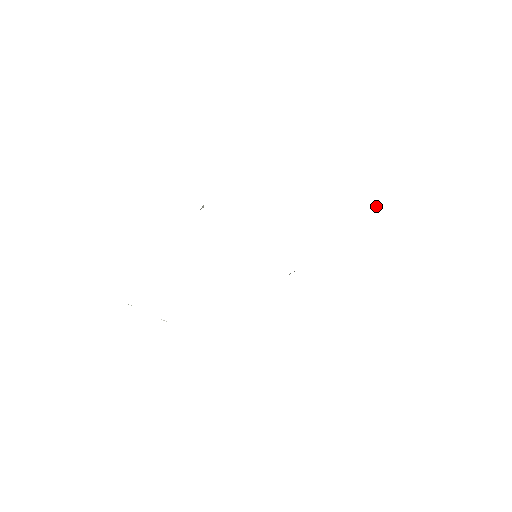
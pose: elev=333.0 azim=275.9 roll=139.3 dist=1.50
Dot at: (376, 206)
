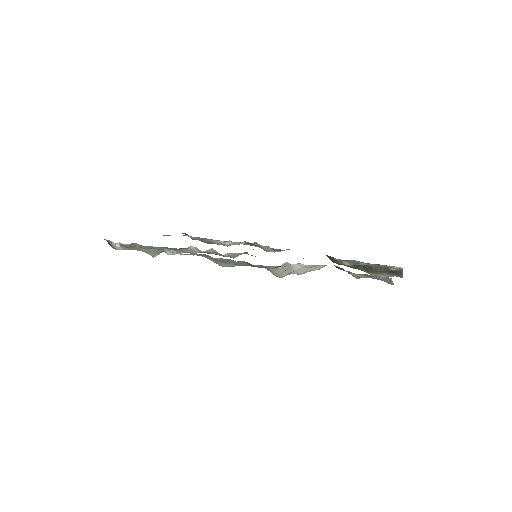
Dot at: (392, 267)
